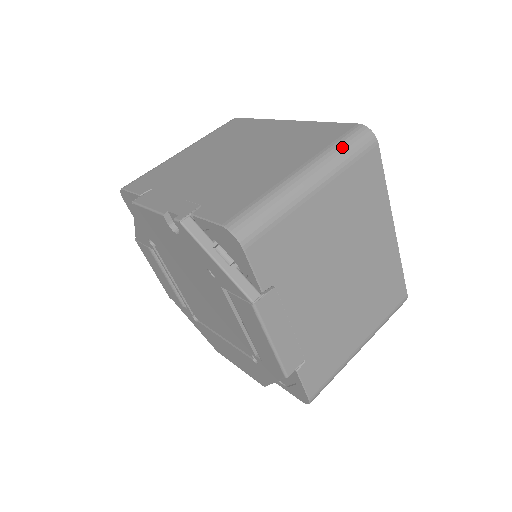
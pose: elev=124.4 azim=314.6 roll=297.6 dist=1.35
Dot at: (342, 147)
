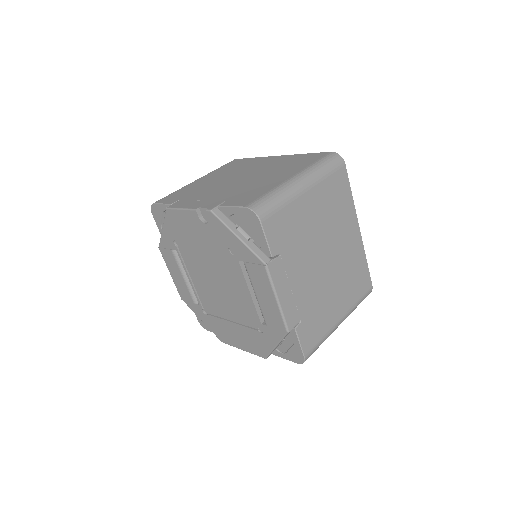
Dot at: (321, 164)
